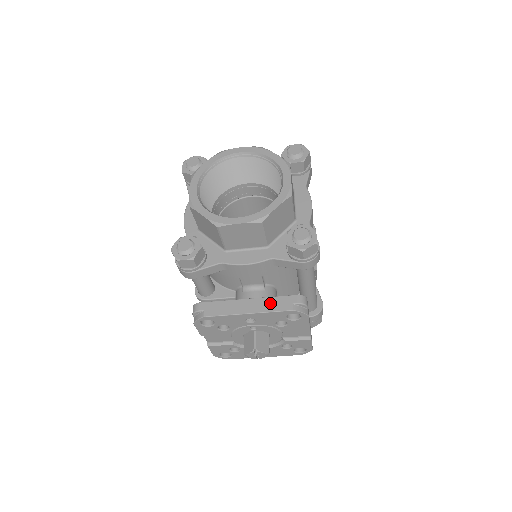
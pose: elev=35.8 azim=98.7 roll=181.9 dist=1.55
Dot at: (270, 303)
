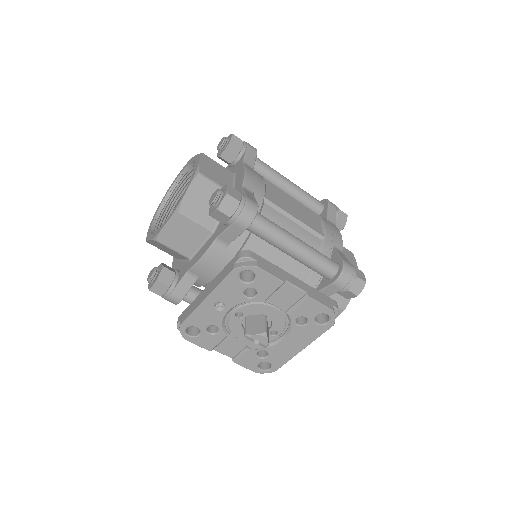
Dot at: (219, 277)
